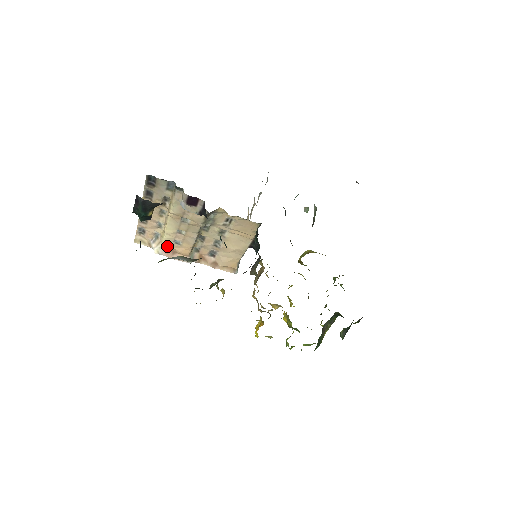
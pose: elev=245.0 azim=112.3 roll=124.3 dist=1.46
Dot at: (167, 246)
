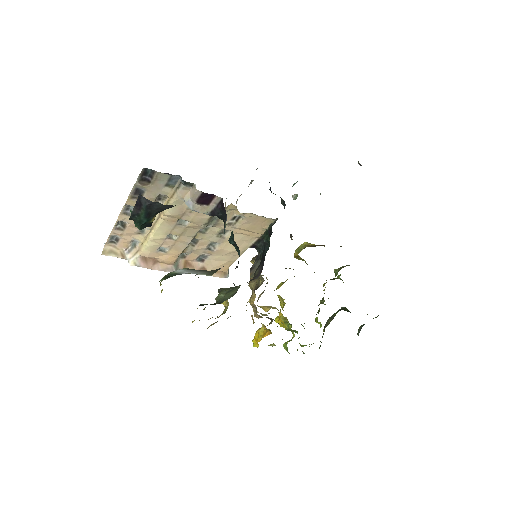
Dot at: (148, 255)
